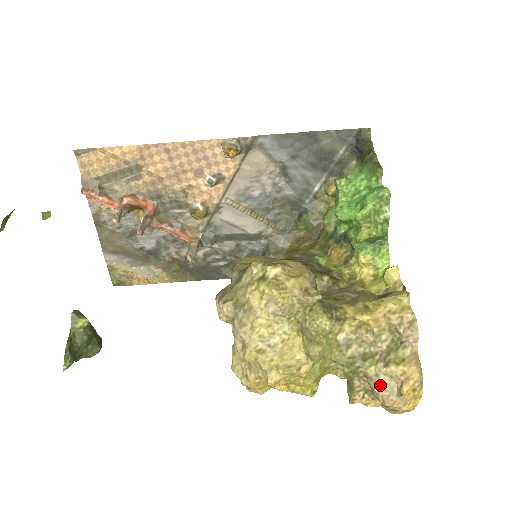
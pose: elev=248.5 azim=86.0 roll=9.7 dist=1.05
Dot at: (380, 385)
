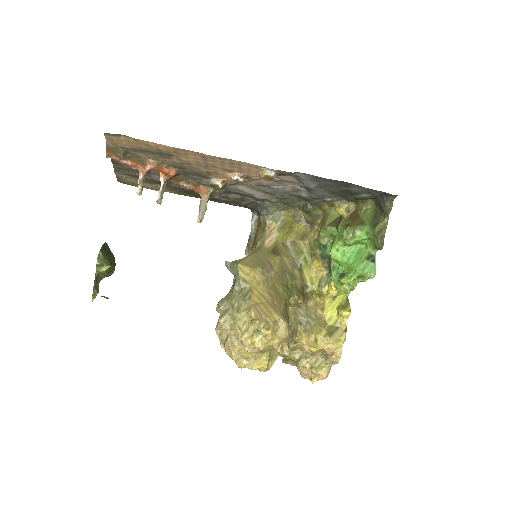
Dot at: (302, 371)
